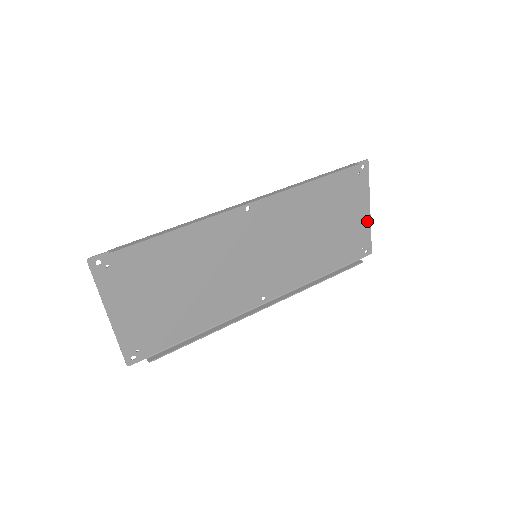
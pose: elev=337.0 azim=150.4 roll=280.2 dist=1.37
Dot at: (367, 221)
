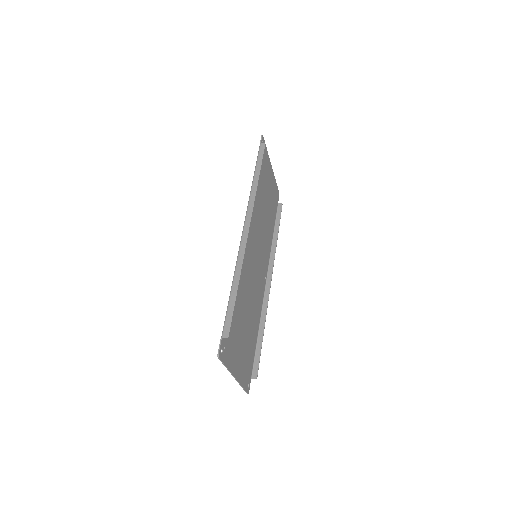
Dot at: (273, 175)
